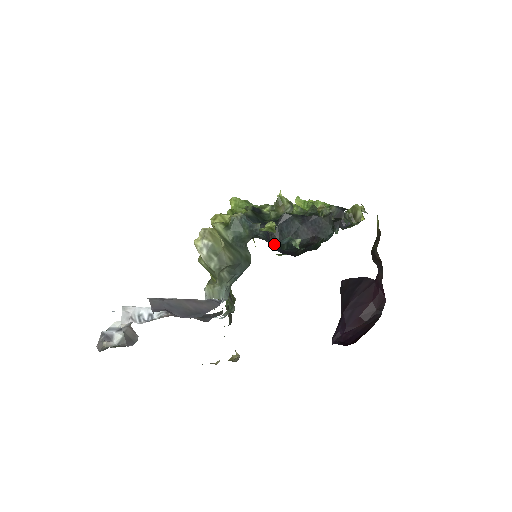
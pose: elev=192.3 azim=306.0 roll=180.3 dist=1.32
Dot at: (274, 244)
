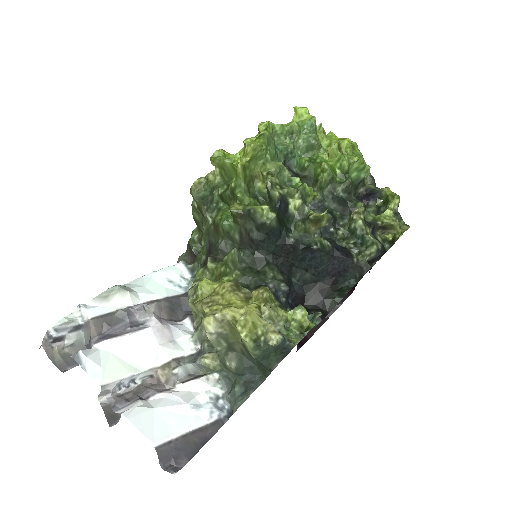
Dot at: occluded
